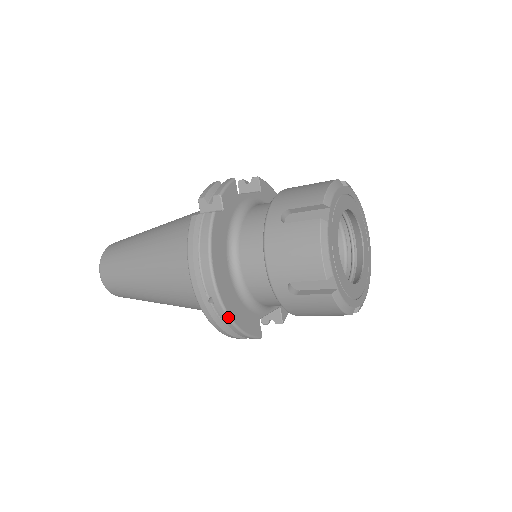
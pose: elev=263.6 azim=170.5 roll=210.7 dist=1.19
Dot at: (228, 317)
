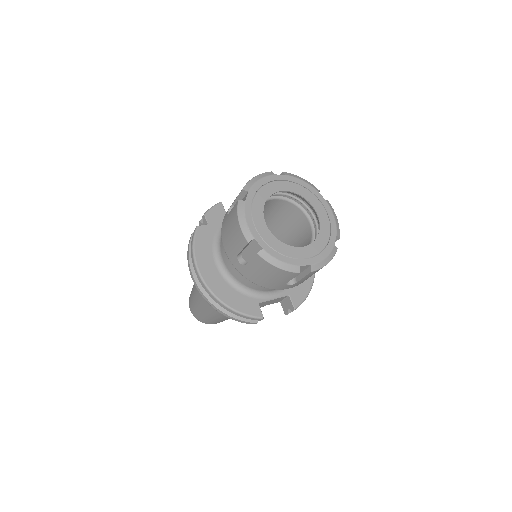
Dot at: (217, 299)
